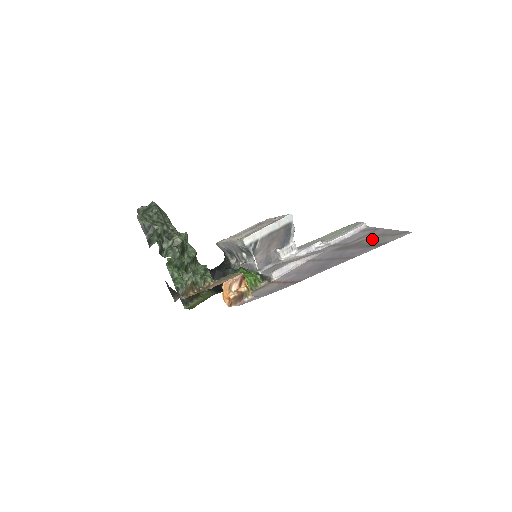
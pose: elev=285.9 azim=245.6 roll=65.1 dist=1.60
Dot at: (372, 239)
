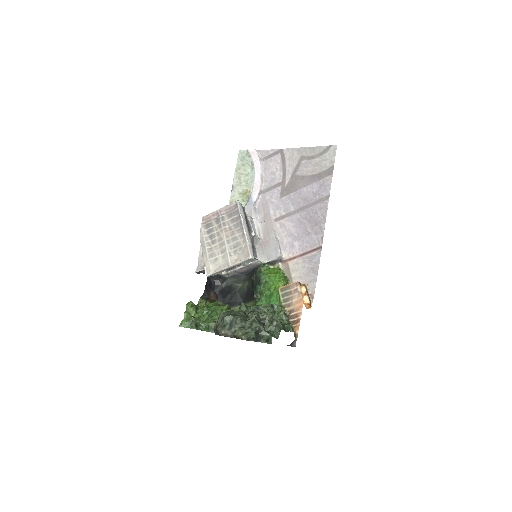
Dot at: (304, 168)
